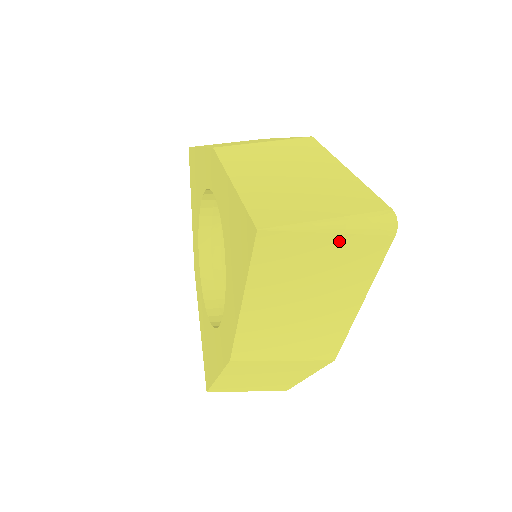
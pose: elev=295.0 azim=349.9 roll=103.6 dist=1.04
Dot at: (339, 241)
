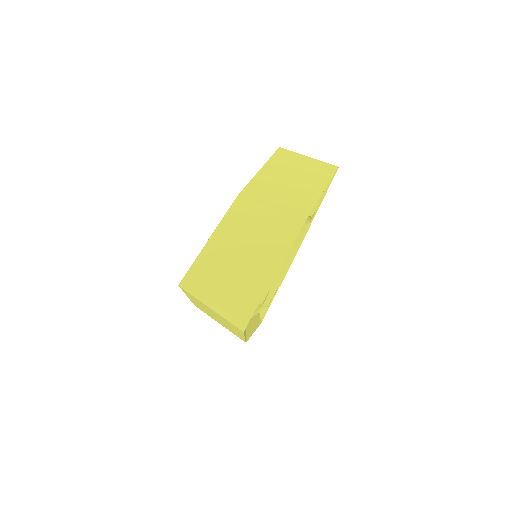
Dot at: (218, 314)
